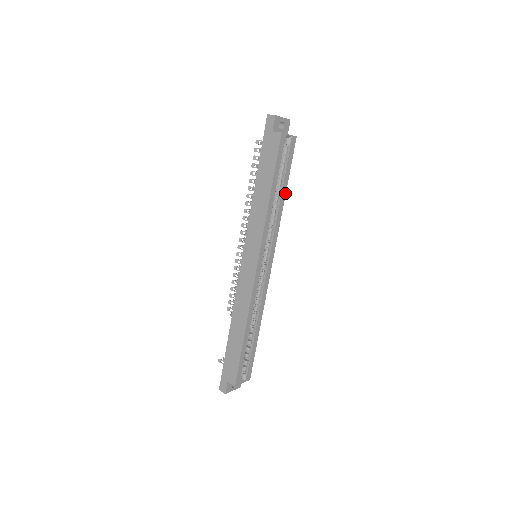
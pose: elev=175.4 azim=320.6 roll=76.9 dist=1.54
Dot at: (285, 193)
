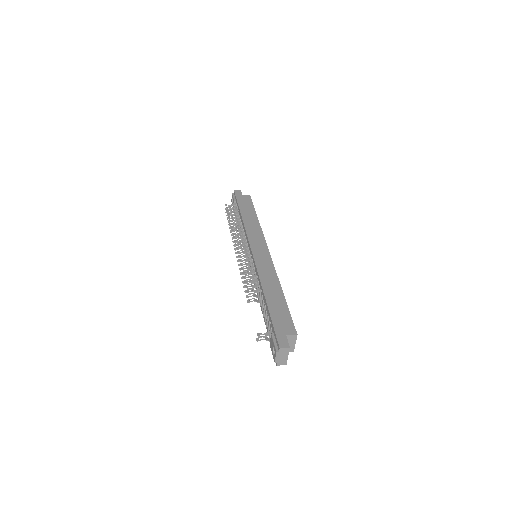
Dot at: occluded
